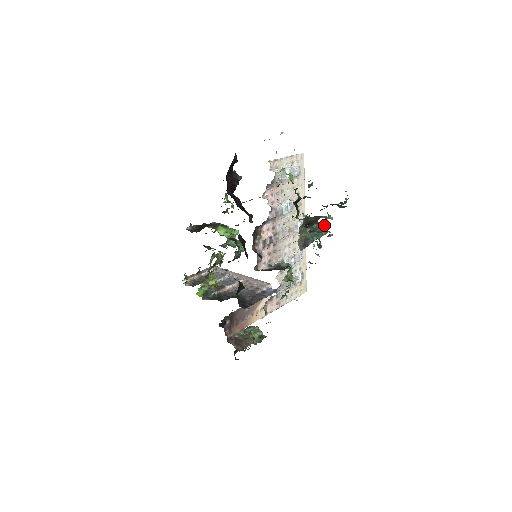
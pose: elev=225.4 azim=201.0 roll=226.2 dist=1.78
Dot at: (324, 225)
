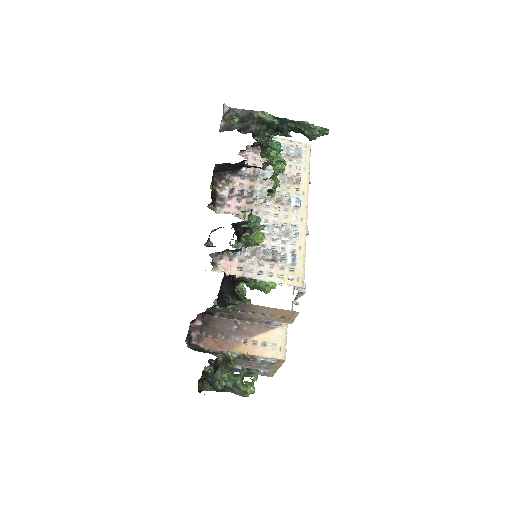
Dot at: occluded
